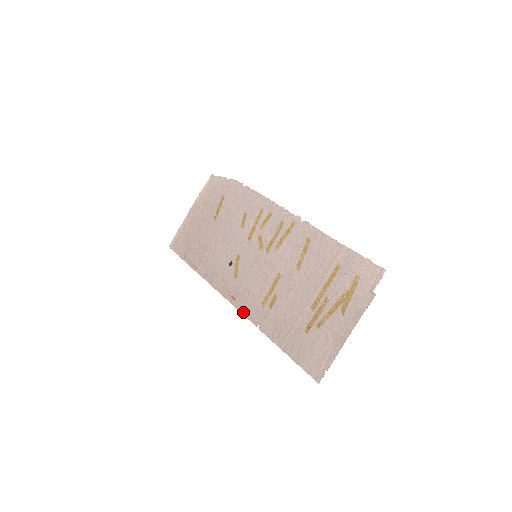
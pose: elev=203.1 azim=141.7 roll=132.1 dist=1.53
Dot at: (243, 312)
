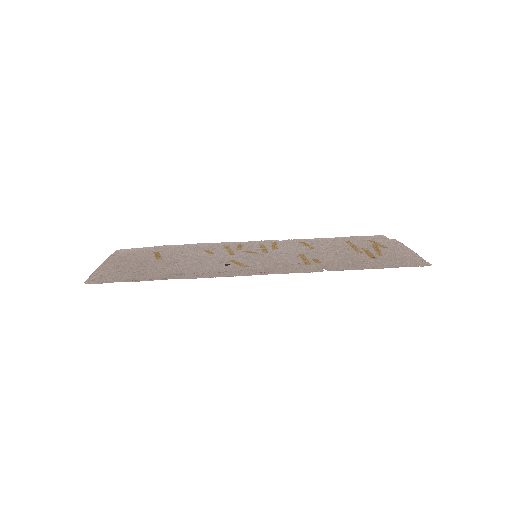
Dot at: (292, 272)
